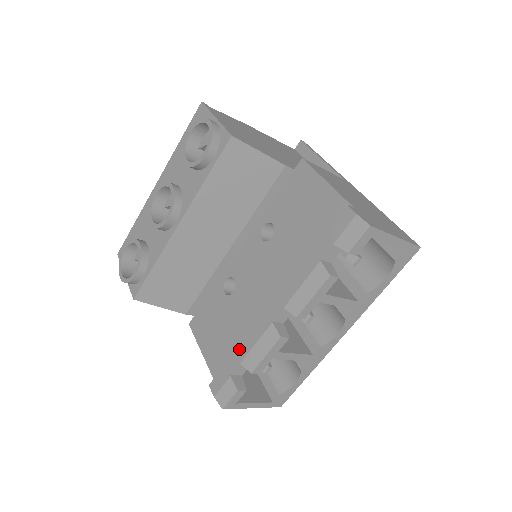
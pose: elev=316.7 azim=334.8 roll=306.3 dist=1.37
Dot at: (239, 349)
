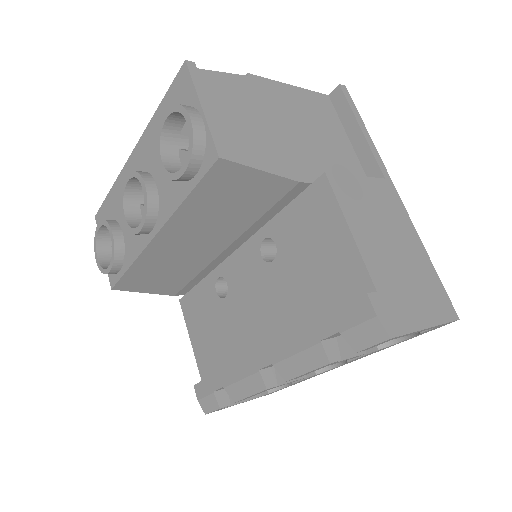
Dot at: (224, 373)
